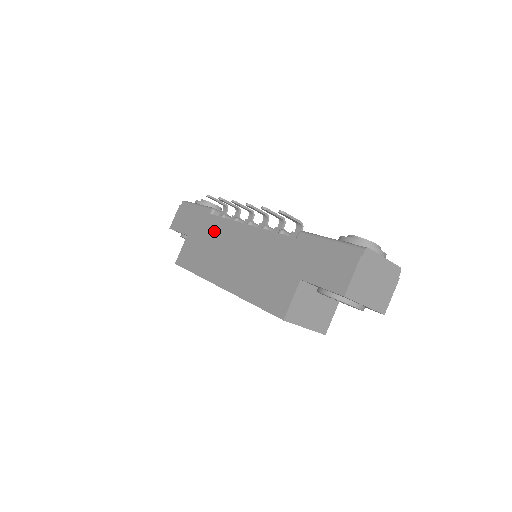
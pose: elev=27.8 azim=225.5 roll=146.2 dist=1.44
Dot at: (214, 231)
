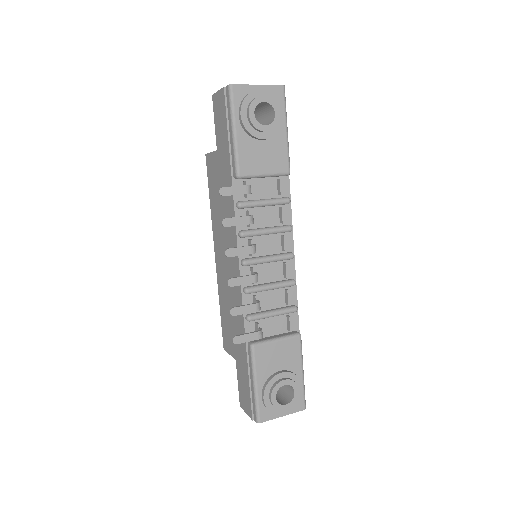
Dot at: (227, 207)
